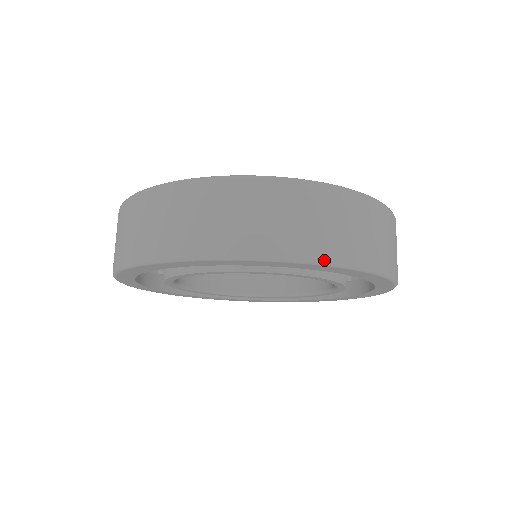
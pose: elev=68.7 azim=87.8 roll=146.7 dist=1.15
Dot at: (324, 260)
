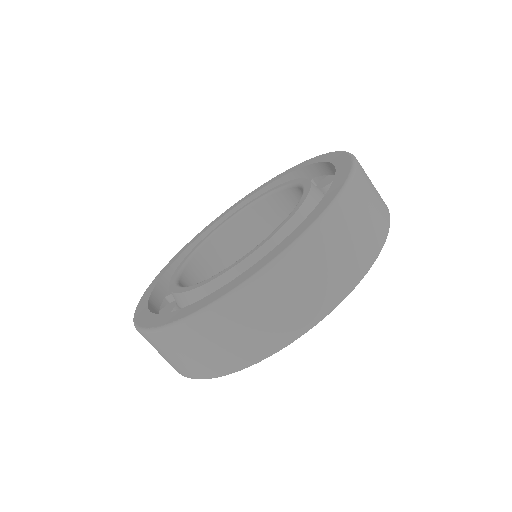
Dot at: (359, 280)
